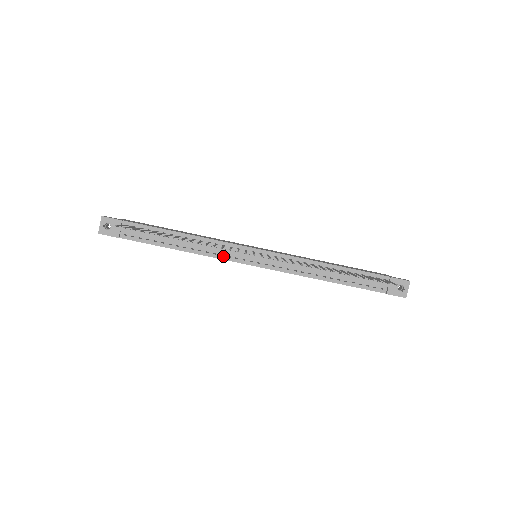
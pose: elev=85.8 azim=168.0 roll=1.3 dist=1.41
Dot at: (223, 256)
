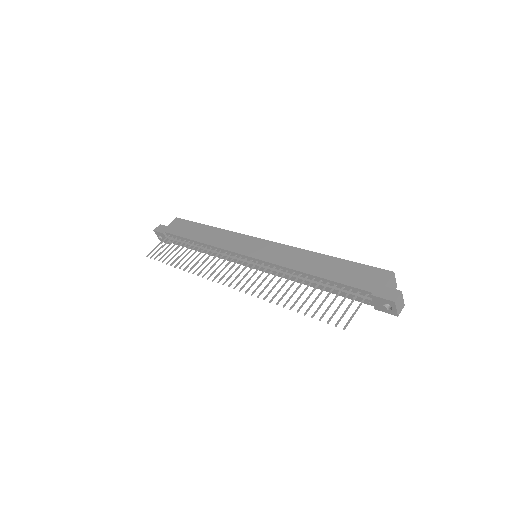
Dot at: (230, 259)
